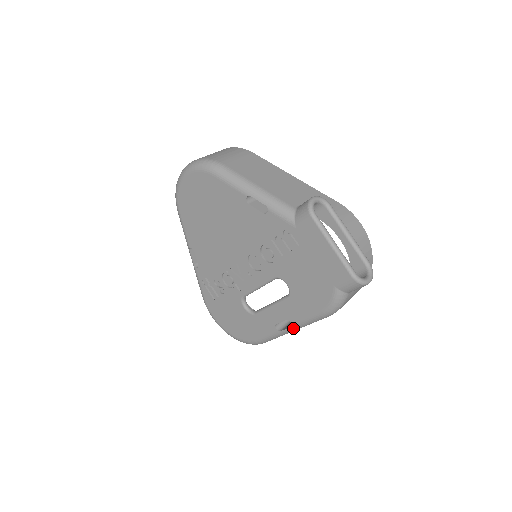
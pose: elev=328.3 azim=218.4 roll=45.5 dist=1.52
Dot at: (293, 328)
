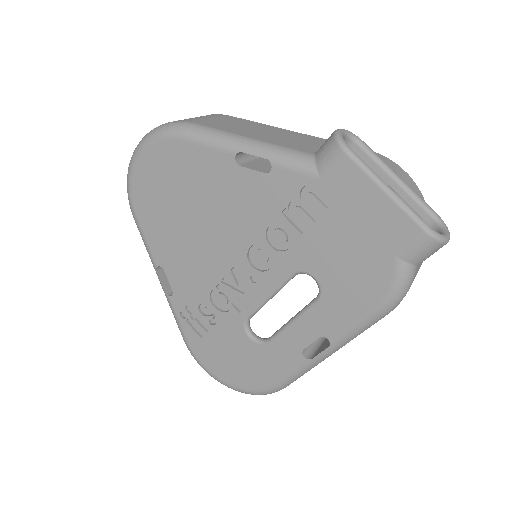
Dot at: (331, 349)
